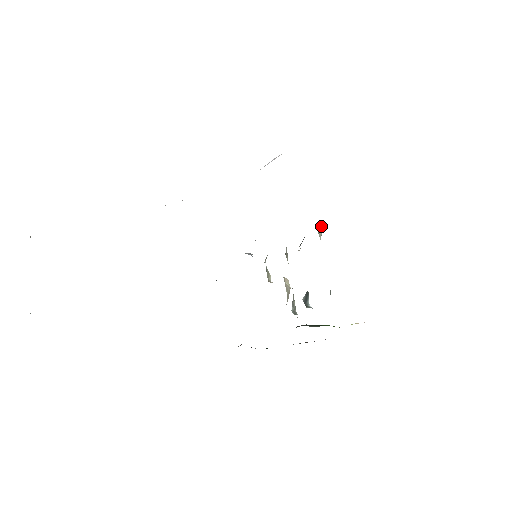
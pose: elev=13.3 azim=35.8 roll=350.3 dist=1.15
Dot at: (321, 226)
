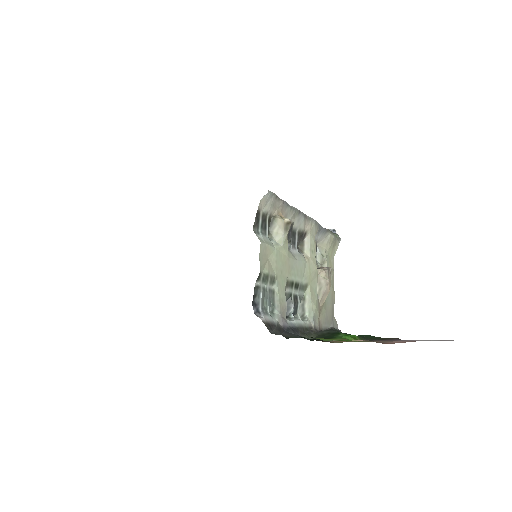
Dot at: (281, 223)
